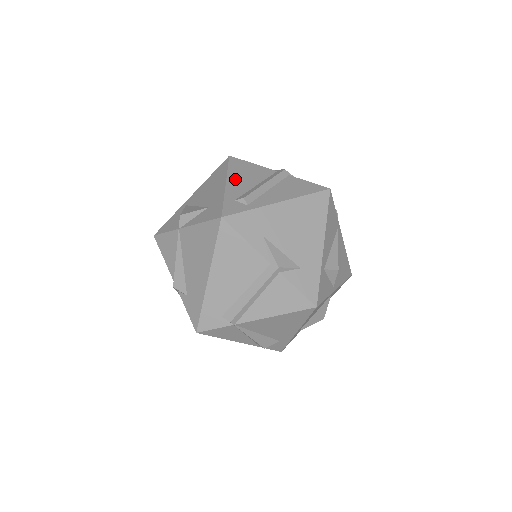
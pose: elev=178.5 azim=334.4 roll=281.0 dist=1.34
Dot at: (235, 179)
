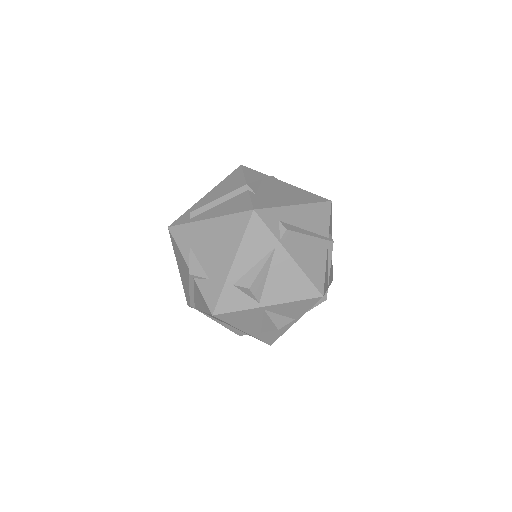
Dot at: (214, 191)
